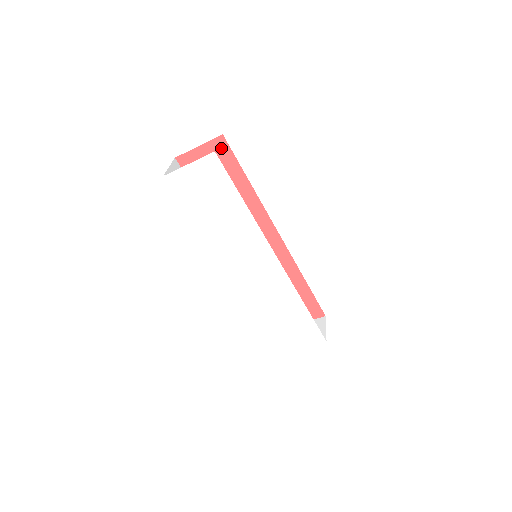
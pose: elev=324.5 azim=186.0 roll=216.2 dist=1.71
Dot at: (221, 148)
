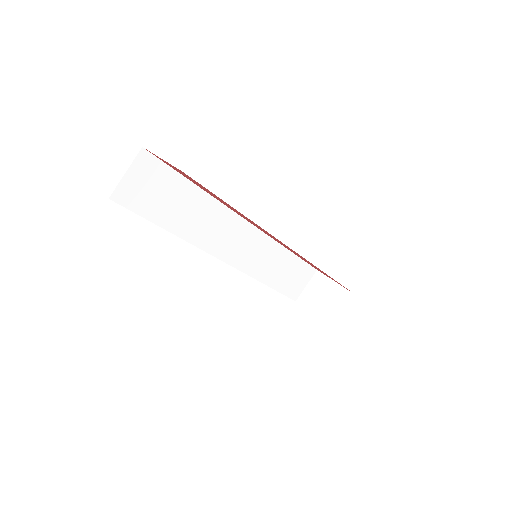
Dot at: (188, 176)
